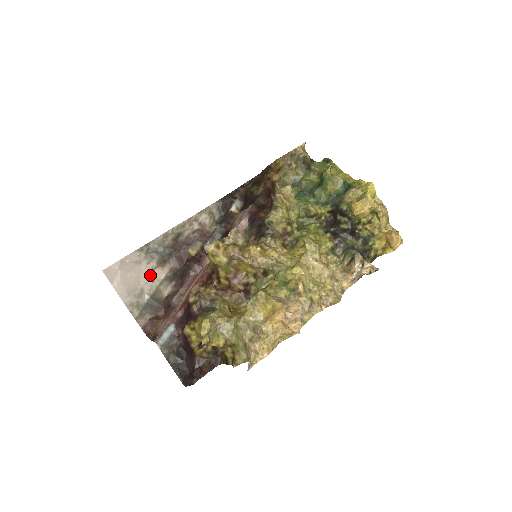
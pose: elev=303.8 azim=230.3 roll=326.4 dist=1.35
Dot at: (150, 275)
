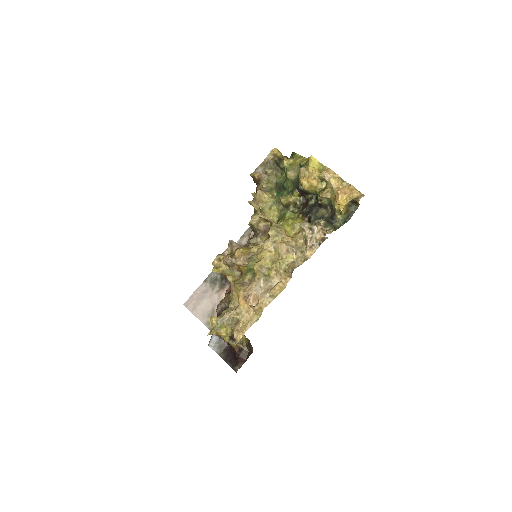
Dot at: (216, 298)
